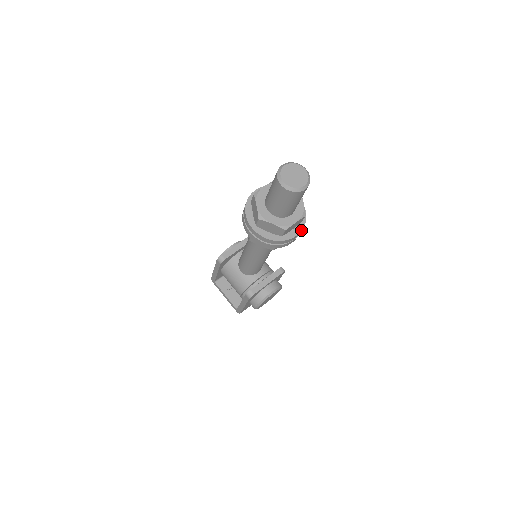
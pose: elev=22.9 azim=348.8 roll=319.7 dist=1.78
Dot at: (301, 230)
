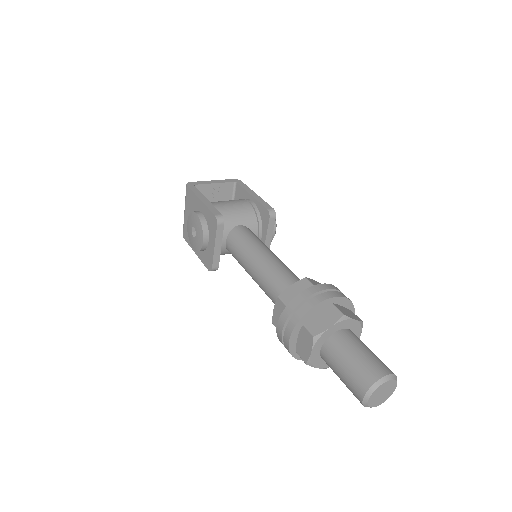
Dot at: occluded
